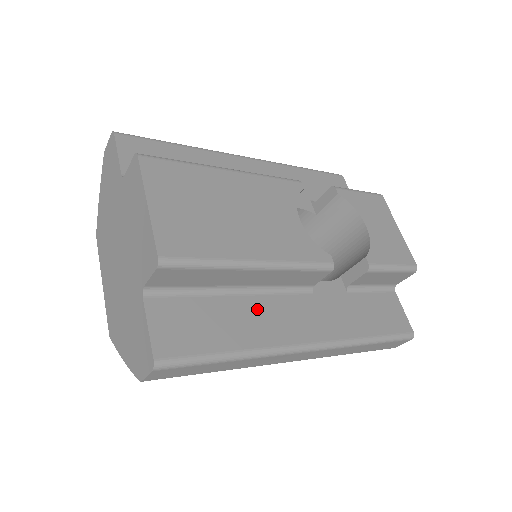
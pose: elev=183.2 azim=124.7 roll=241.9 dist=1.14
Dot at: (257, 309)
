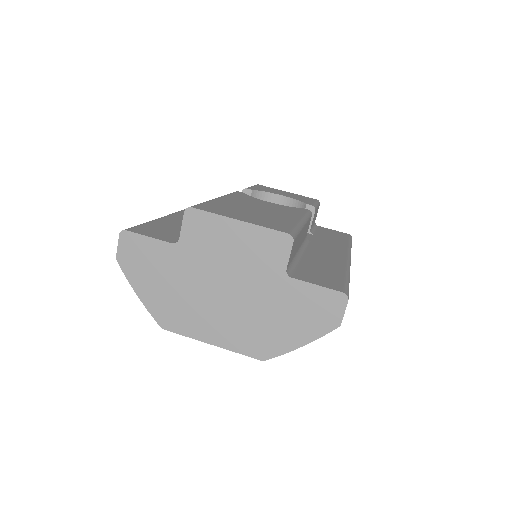
Dot at: (315, 257)
